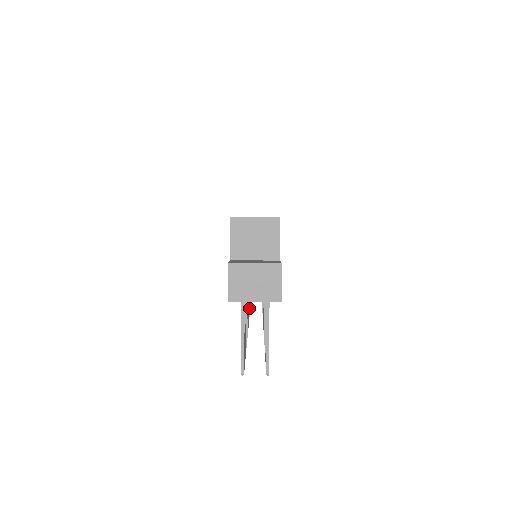
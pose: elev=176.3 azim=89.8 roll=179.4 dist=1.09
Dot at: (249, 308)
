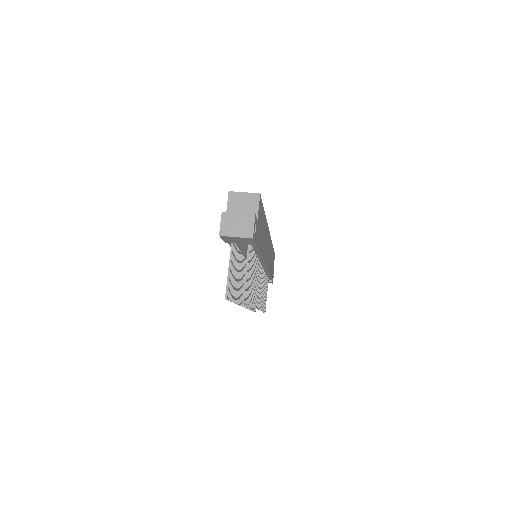
Dot at: occluded
